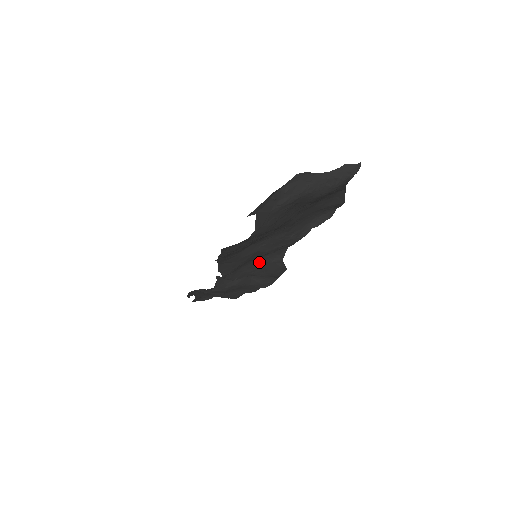
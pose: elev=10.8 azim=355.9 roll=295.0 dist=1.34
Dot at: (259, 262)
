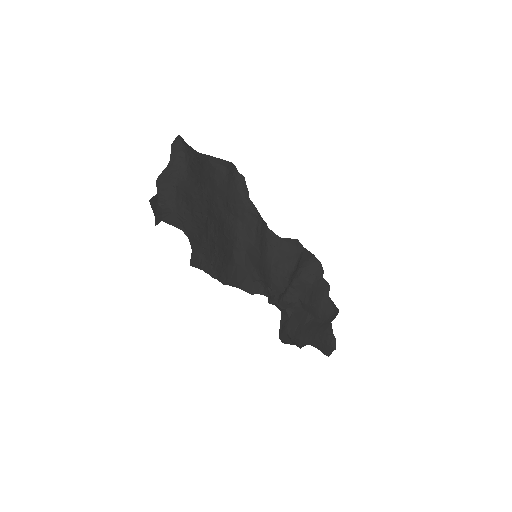
Dot at: (274, 260)
